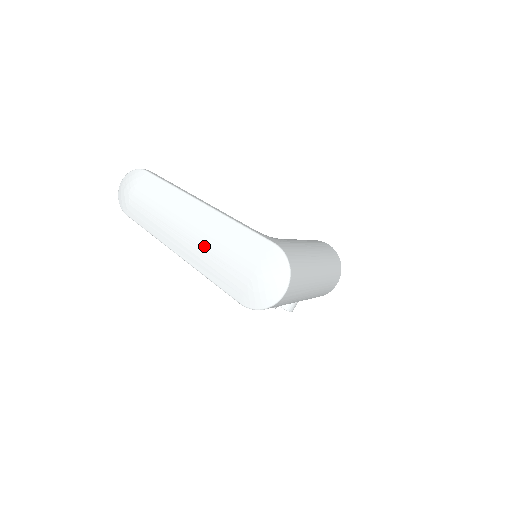
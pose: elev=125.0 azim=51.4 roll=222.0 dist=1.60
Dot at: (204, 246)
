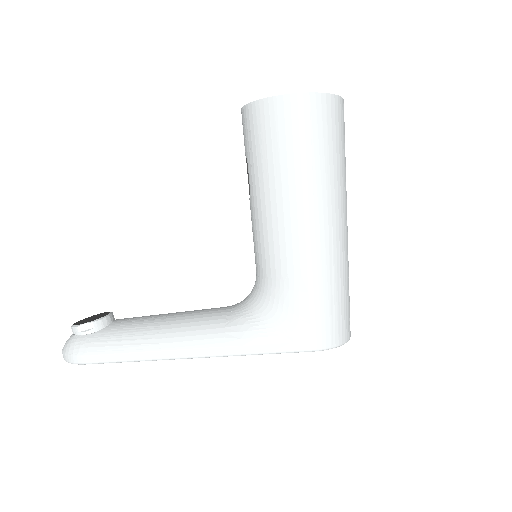
Dot at: occluded
